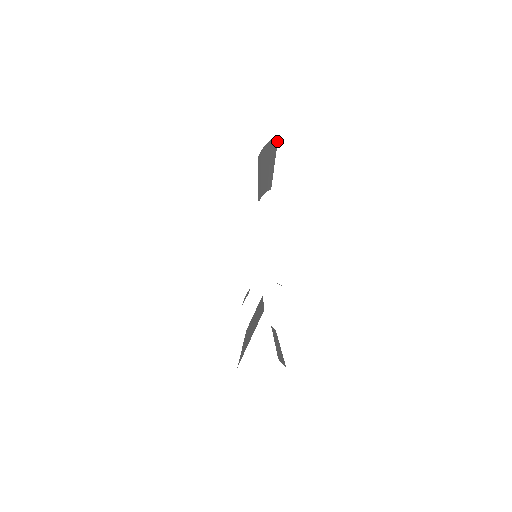
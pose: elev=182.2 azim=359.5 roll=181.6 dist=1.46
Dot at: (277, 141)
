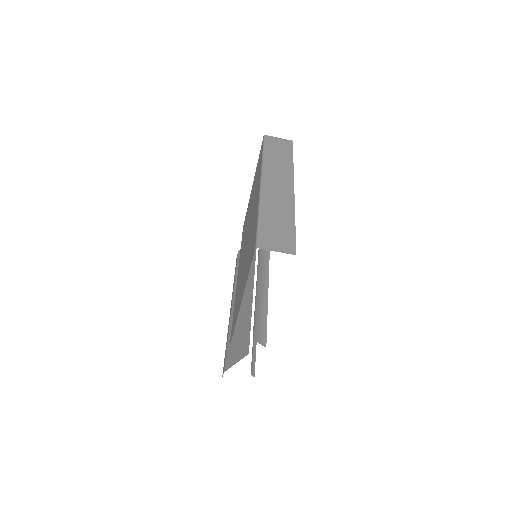
Dot at: occluded
